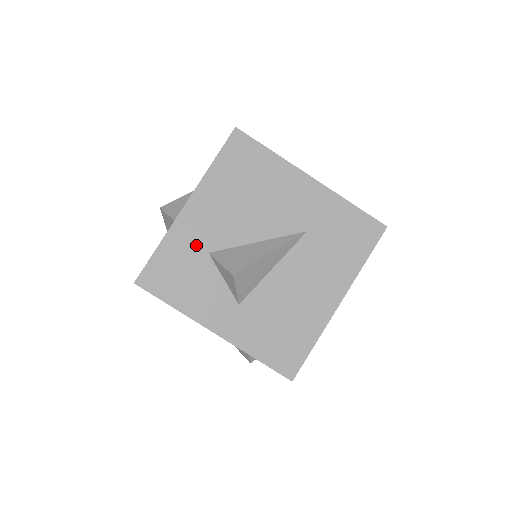
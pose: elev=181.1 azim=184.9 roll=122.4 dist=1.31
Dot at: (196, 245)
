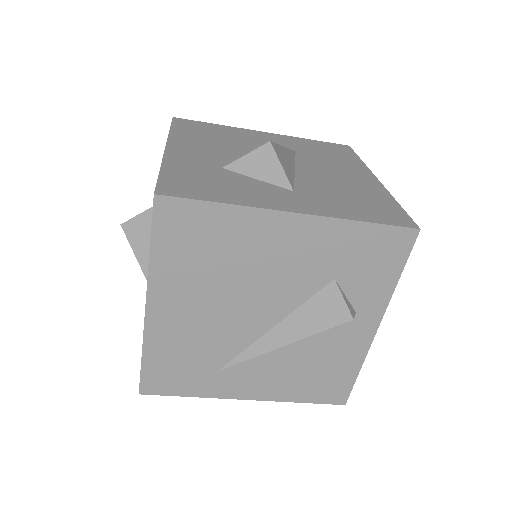
Dot at: (203, 165)
